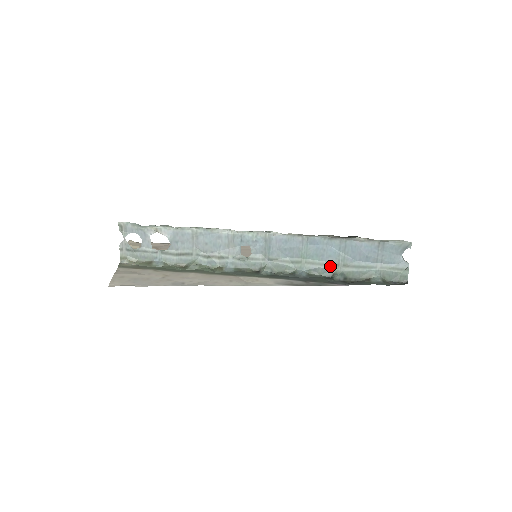
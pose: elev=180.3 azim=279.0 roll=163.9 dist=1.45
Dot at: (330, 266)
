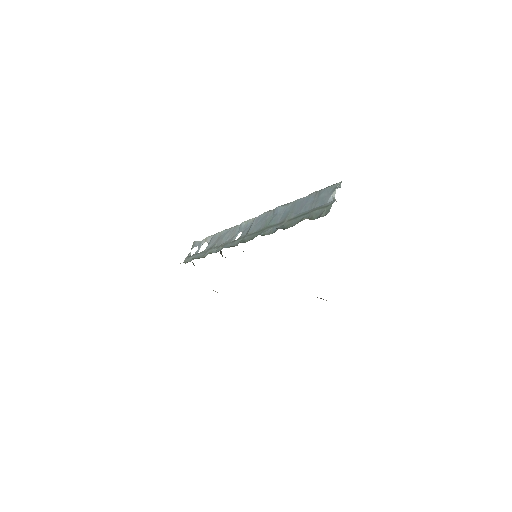
Dot at: (279, 225)
